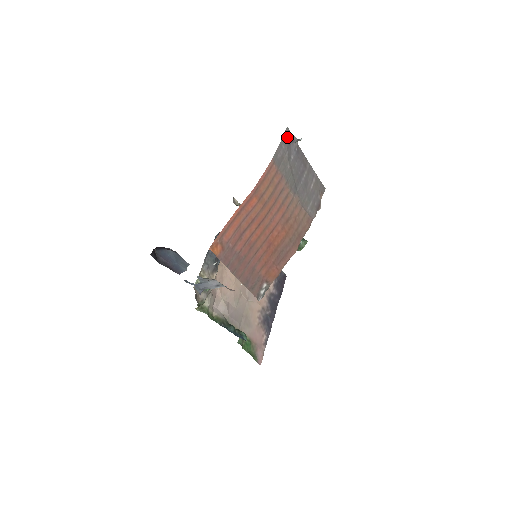
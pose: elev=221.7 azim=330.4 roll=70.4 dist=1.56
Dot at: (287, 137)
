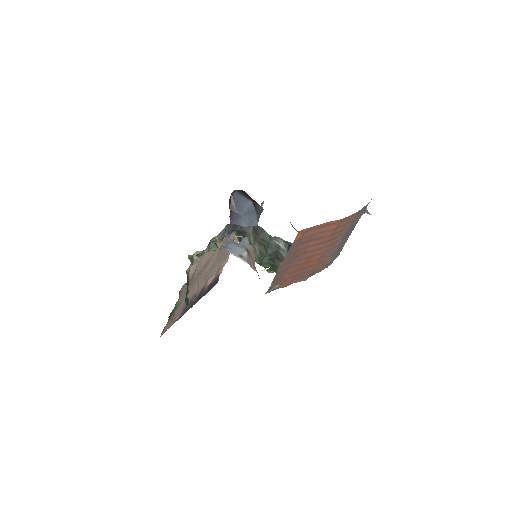
Dot at: occluded
